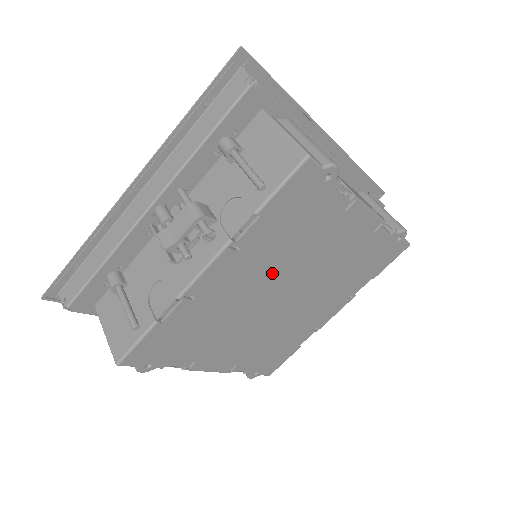
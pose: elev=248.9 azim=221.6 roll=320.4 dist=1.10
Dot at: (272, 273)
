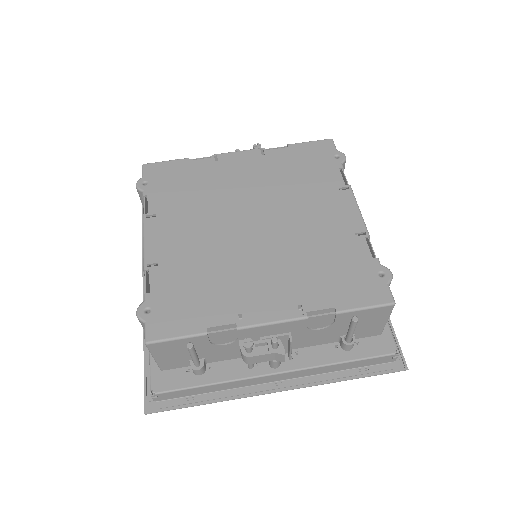
Dot at: (264, 192)
